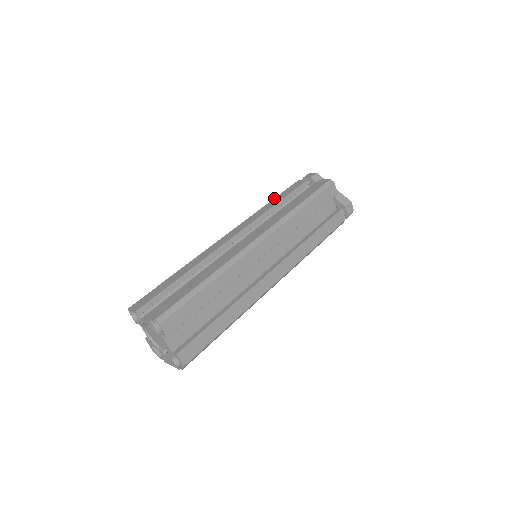
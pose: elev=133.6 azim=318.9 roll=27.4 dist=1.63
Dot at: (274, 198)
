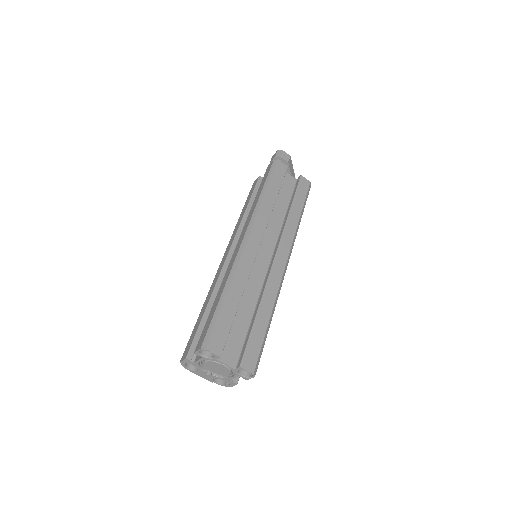
Dot at: (269, 185)
